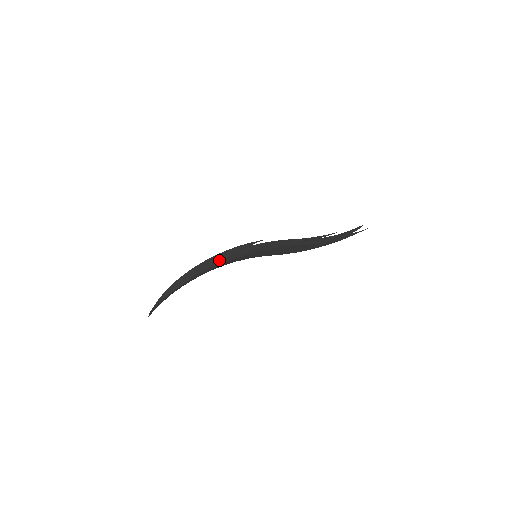
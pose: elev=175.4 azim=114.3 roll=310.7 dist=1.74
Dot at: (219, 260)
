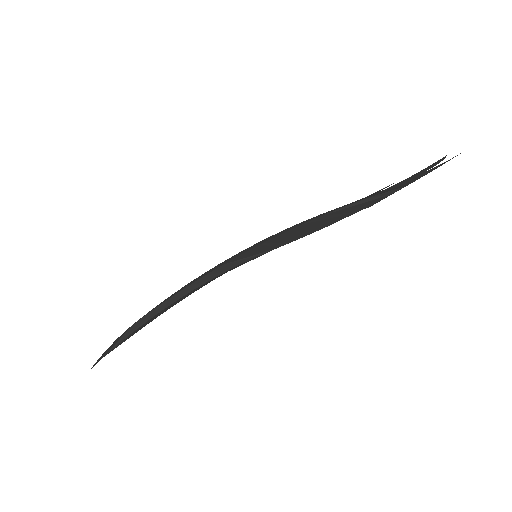
Dot at: (203, 275)
